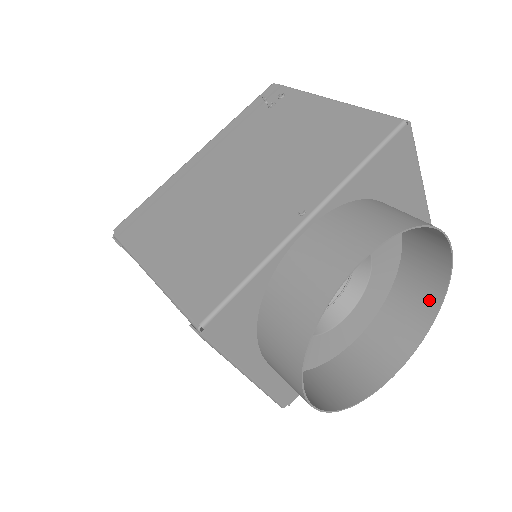
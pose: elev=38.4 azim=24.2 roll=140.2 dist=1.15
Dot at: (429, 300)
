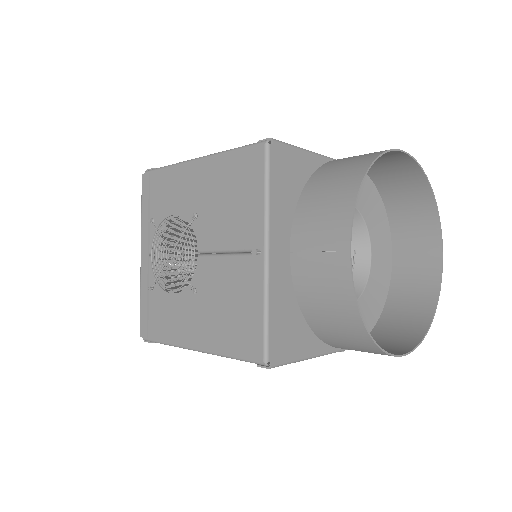
Dot at: (420, 317)
